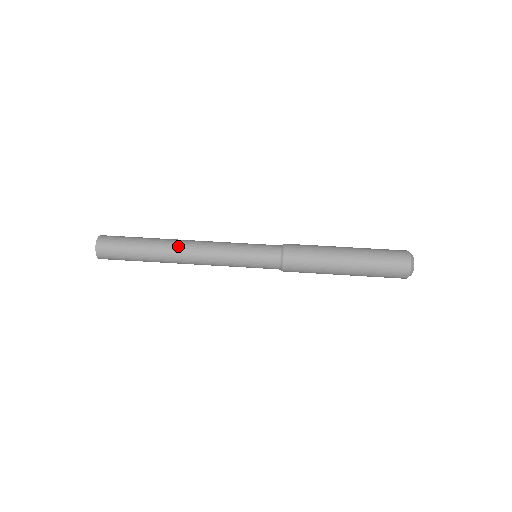
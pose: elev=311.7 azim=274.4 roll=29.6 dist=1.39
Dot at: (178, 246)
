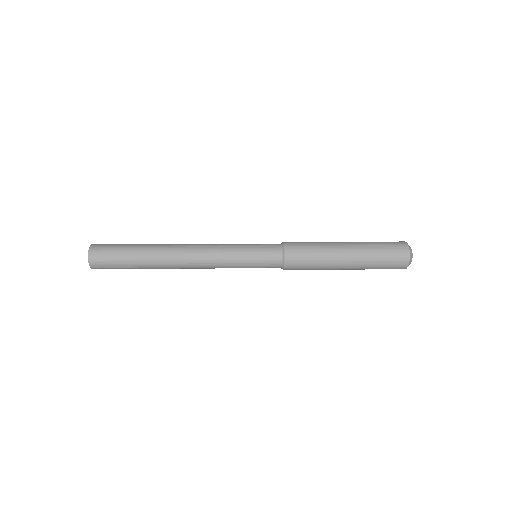
Dot at: (177, 245)
